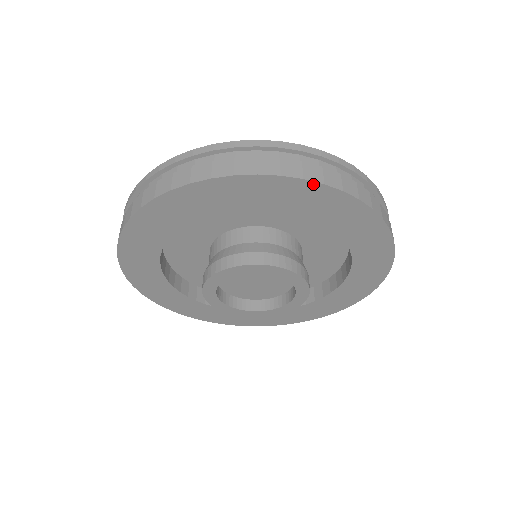
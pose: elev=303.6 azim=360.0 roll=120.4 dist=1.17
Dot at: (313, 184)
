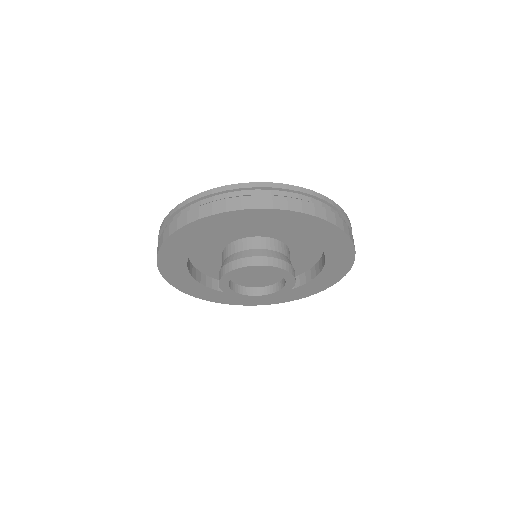
Dot at: (308, 216)
